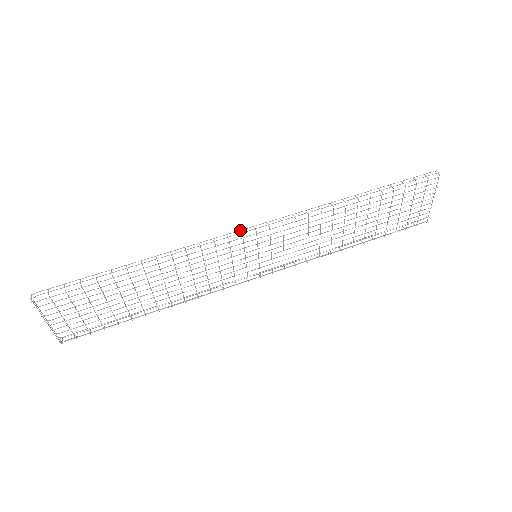
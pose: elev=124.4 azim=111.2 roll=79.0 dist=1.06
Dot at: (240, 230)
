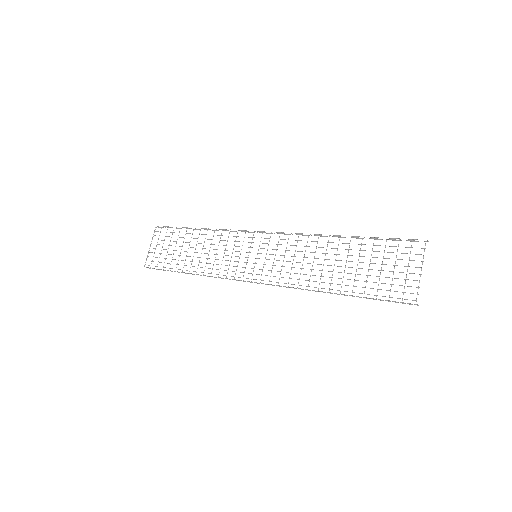
Dot at: occluded
